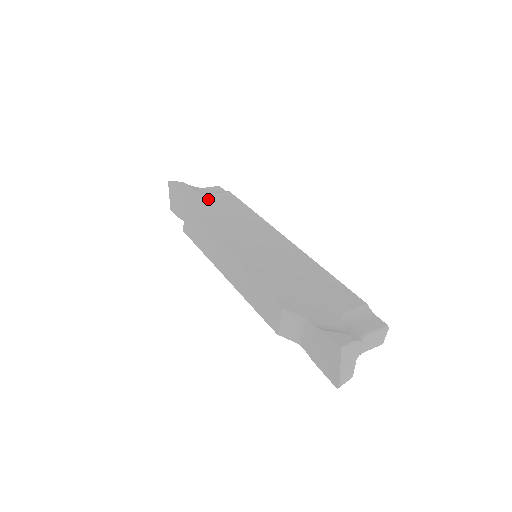
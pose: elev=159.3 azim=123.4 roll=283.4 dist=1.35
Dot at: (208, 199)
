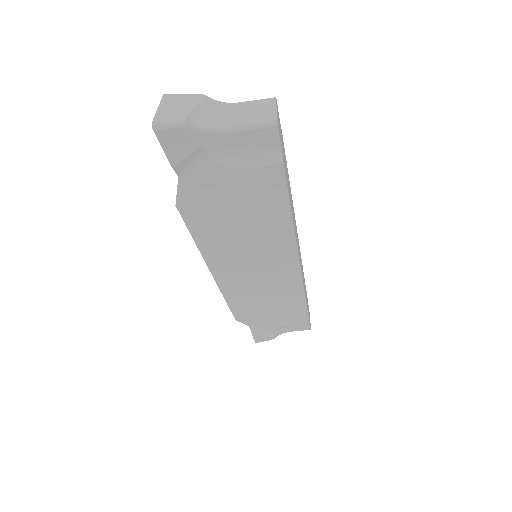
Dot at: occluded
